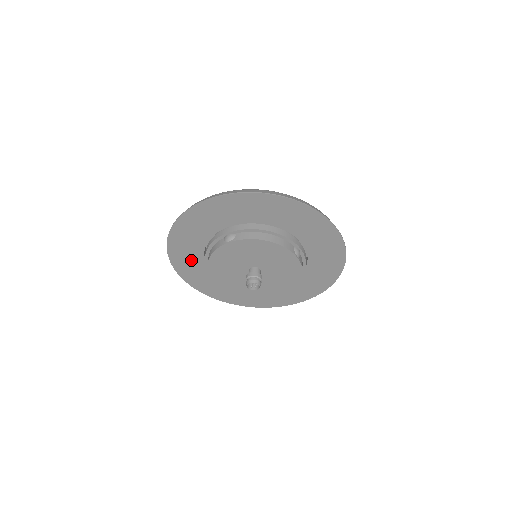
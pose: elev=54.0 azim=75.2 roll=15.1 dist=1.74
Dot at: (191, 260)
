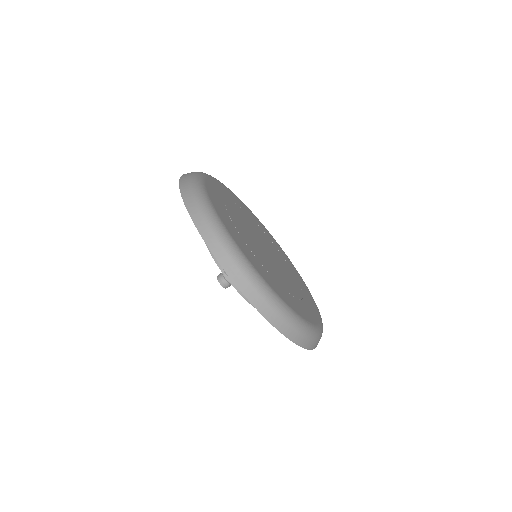
Dot at: occluded
